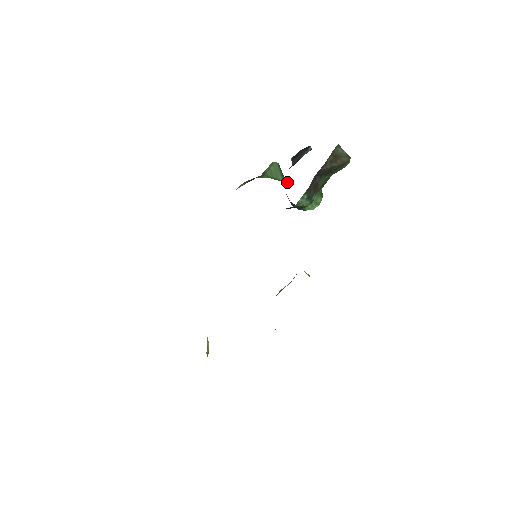
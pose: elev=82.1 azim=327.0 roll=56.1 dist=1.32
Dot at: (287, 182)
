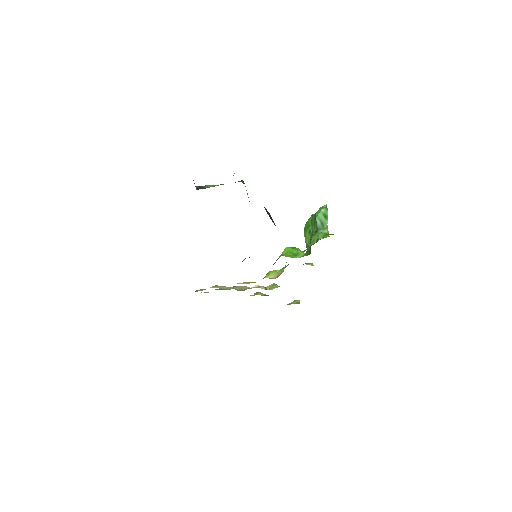
Dot at: occluded
